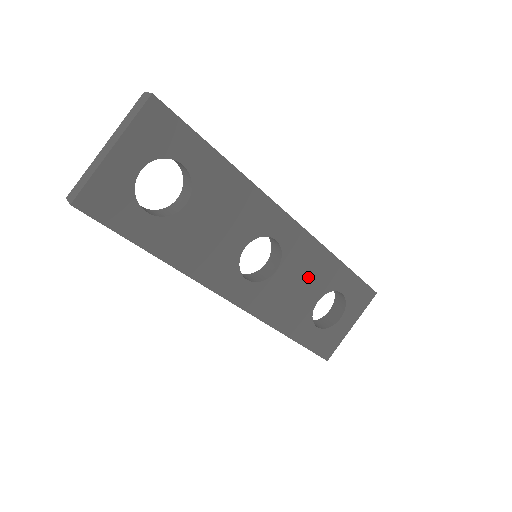
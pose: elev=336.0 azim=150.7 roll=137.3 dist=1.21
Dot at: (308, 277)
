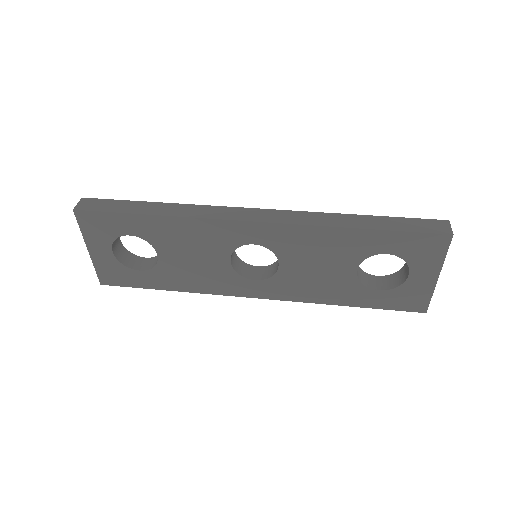
Dot at: (322, 256)
